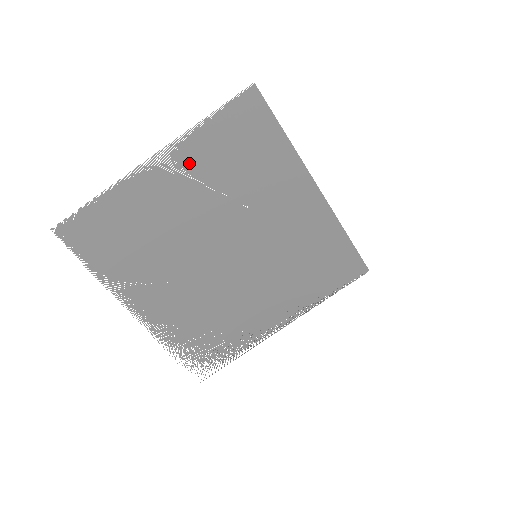
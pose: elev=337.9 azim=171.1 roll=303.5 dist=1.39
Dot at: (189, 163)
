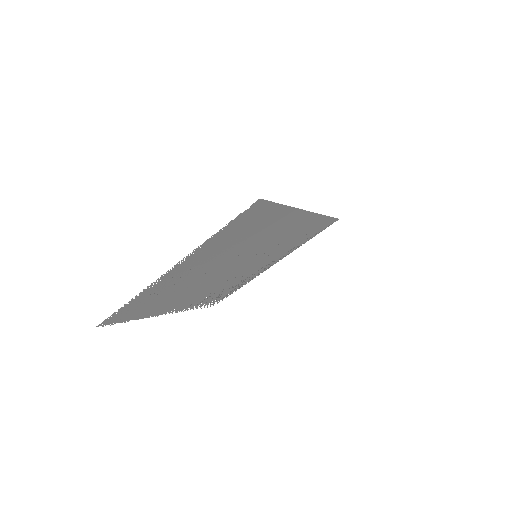
Dot at: (202, 255)
